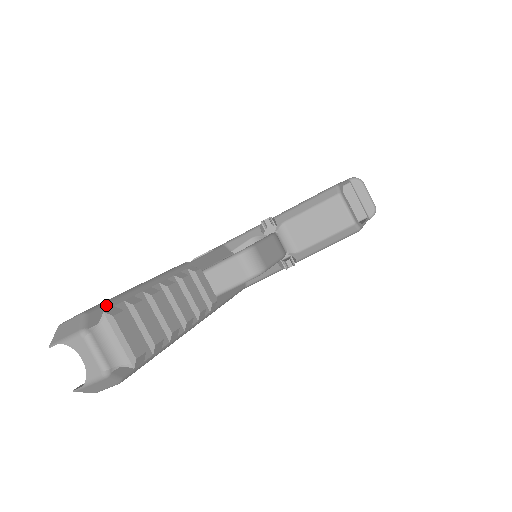
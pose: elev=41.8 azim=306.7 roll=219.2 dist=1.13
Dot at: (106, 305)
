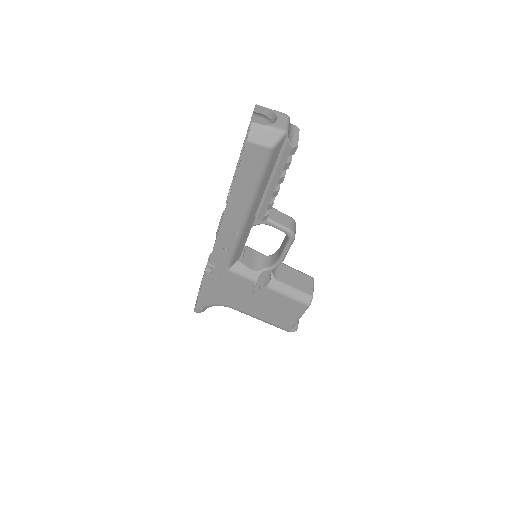
Dot at: occluded
